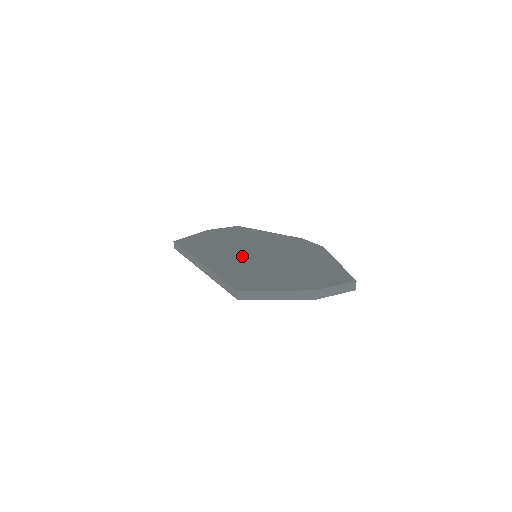
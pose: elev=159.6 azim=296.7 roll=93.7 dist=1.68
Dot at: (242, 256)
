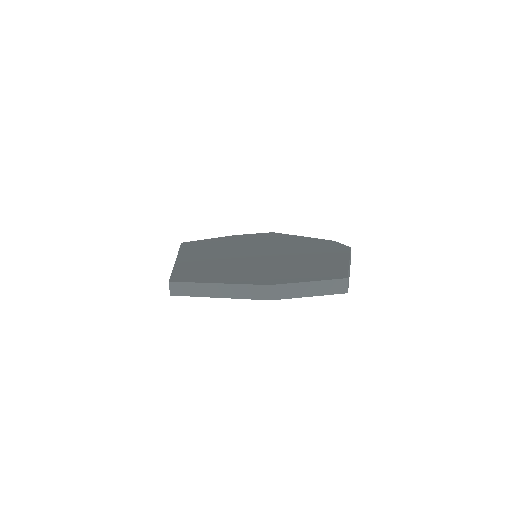
Dot at: (233, 253)
